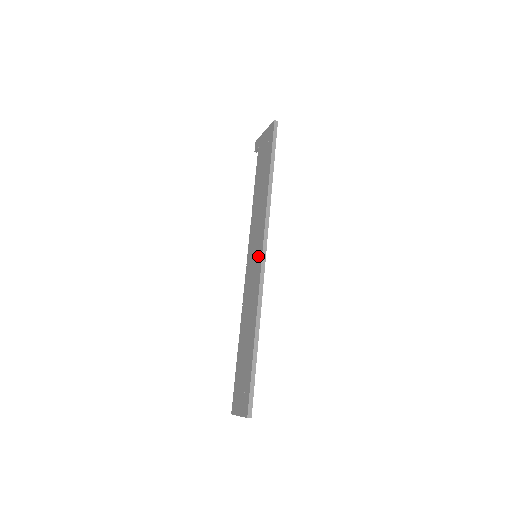
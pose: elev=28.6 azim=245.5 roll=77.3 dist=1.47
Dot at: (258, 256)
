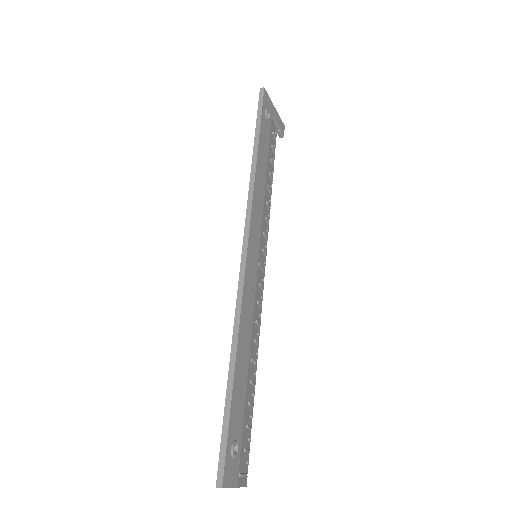
Dot at: occluded
